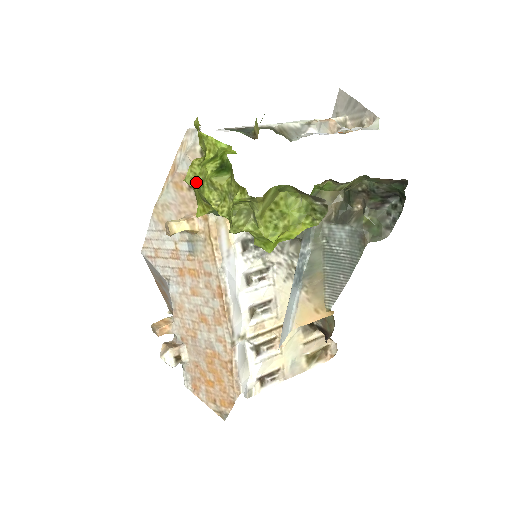
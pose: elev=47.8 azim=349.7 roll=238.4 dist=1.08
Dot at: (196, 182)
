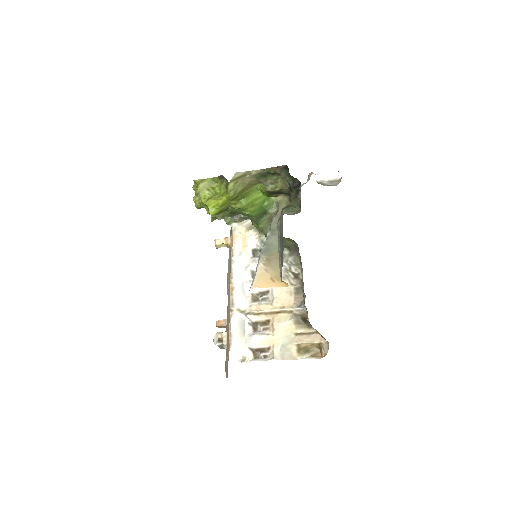
Dot at: occluded
